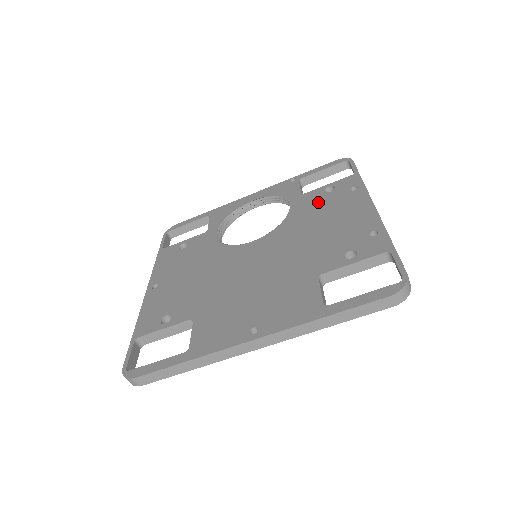
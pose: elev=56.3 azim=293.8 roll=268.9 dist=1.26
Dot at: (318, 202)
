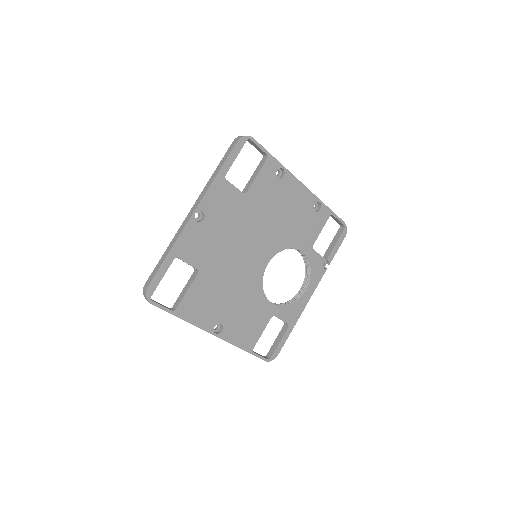
Dot at: occluded
